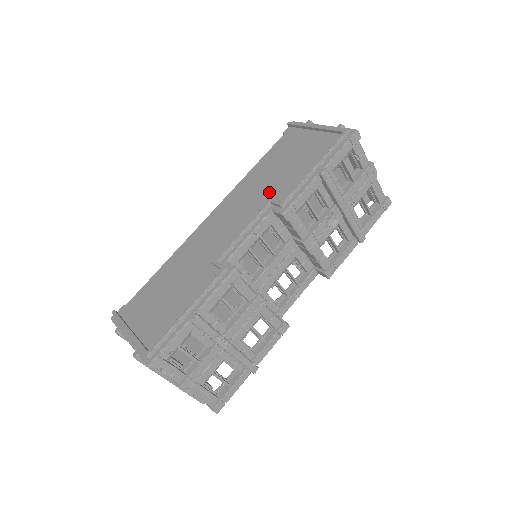
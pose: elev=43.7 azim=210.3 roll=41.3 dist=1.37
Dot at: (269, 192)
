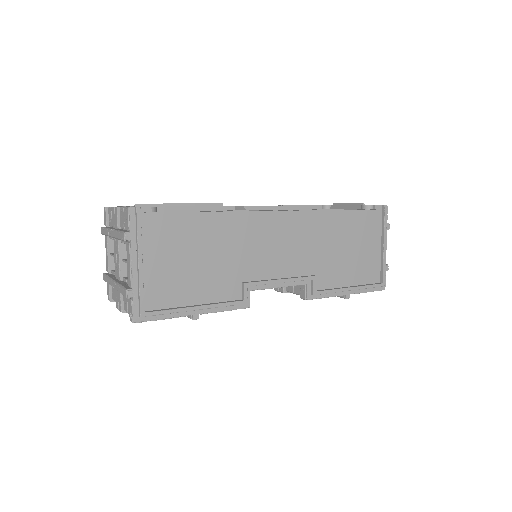
Dot at: (320, 262)
